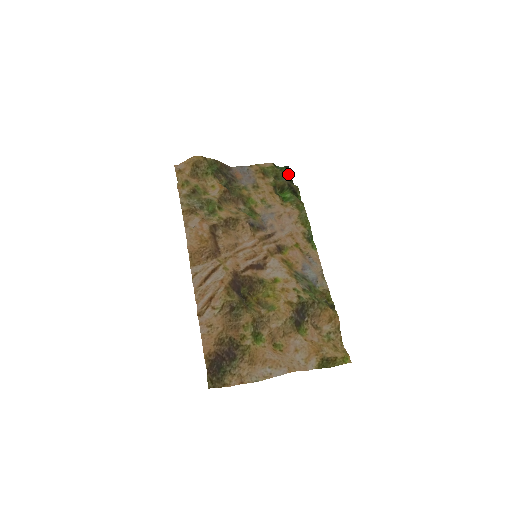
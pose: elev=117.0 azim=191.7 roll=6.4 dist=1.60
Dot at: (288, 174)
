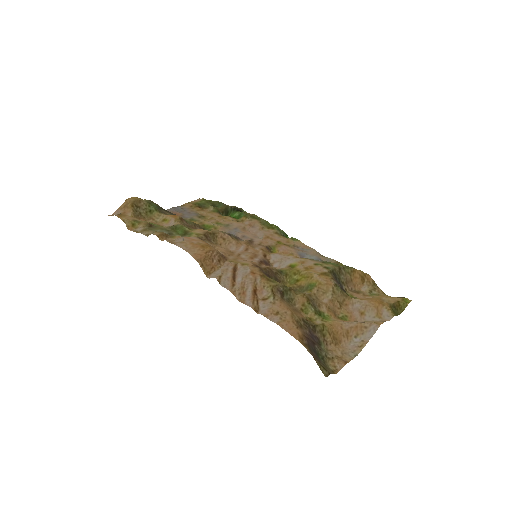
Dot at: occluded
